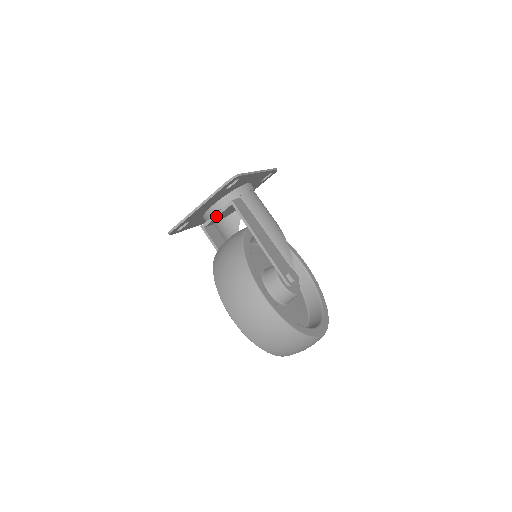
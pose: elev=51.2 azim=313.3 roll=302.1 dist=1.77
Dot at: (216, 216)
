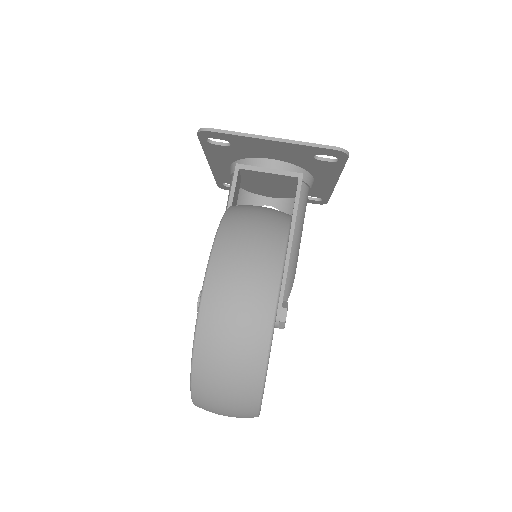
Dot at: (267, 171)
